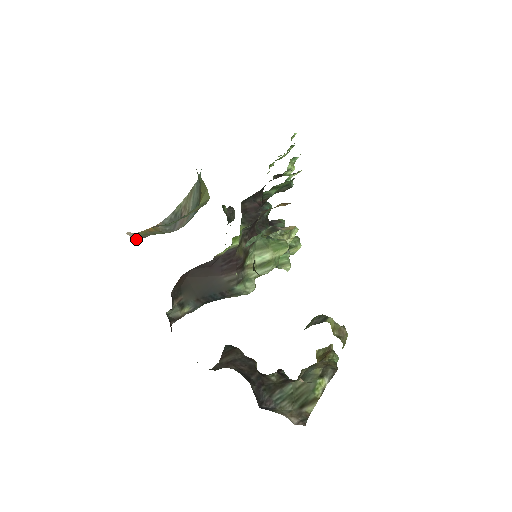
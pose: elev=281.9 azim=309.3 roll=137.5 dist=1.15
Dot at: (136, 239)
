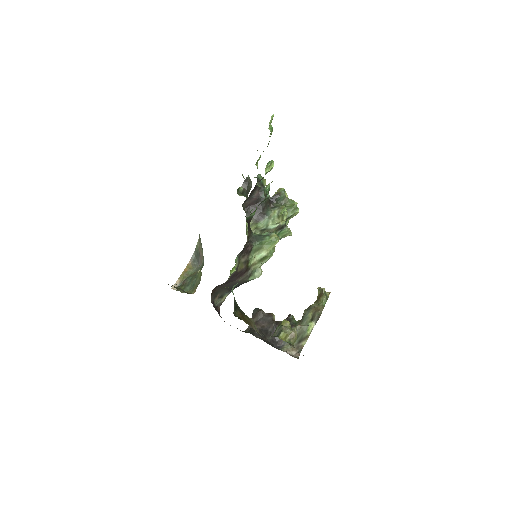
Dot at: occluded
